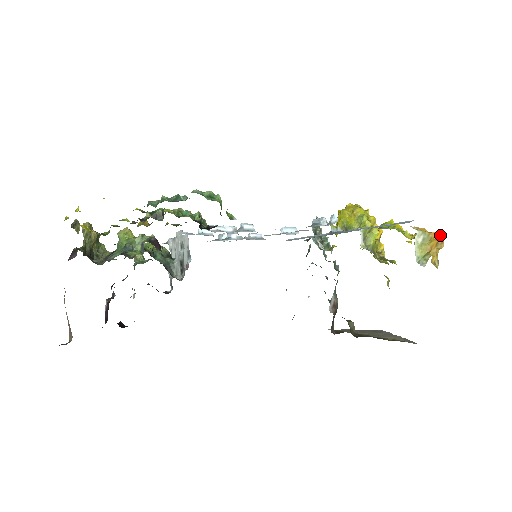
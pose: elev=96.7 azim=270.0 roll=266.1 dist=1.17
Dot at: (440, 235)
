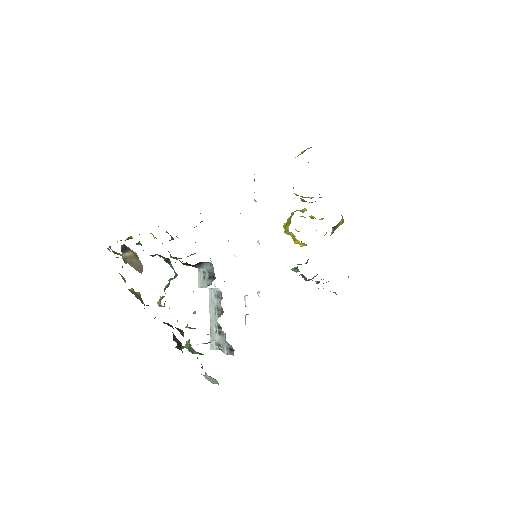
Dot at: occluded
